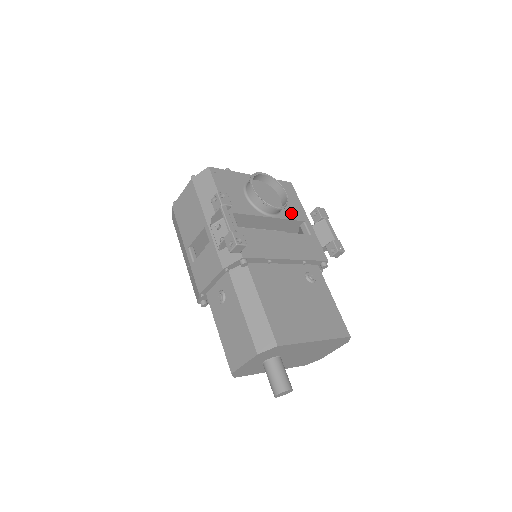
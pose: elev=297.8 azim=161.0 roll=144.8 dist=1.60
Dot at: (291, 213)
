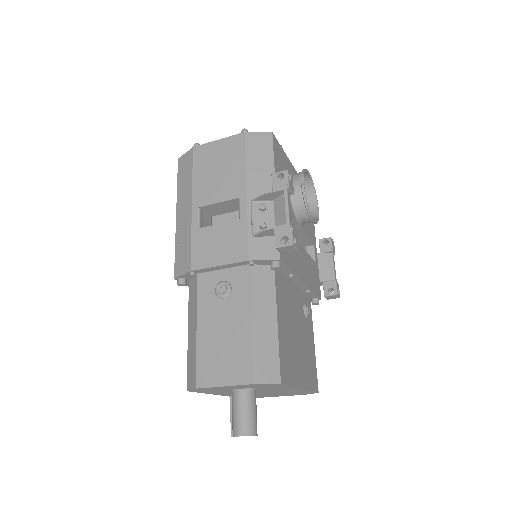
Dot at: (309, 230)
